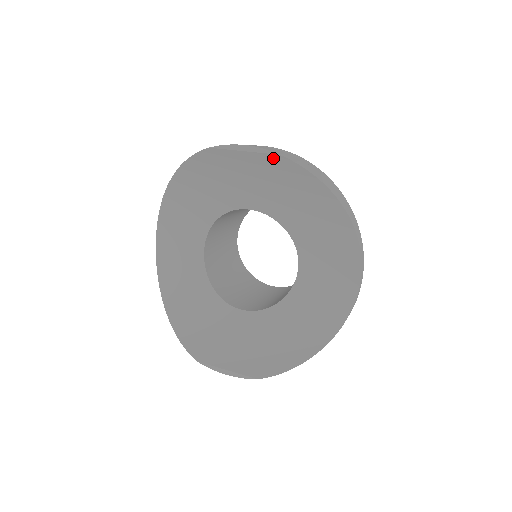
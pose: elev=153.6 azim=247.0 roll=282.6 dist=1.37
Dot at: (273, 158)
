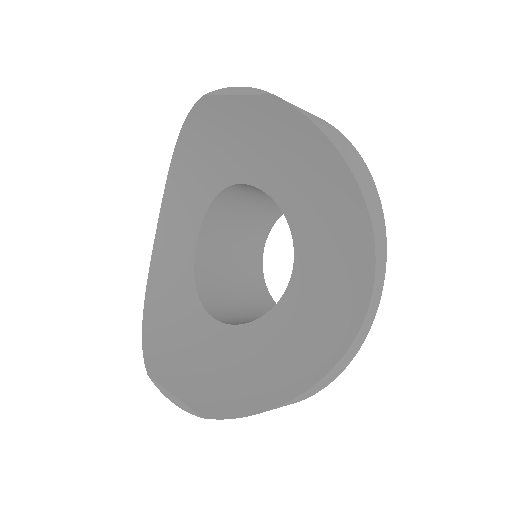
Dot at: (267, 101)
